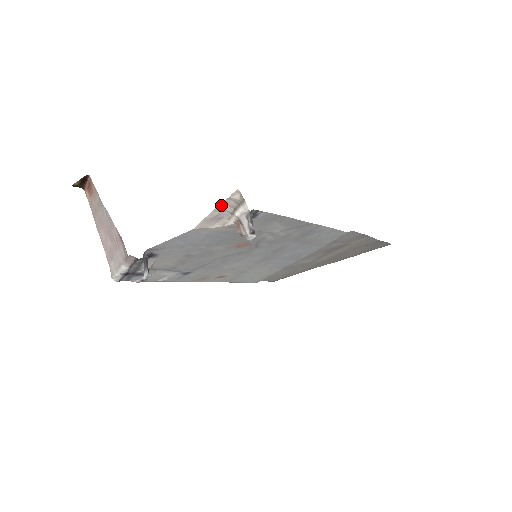
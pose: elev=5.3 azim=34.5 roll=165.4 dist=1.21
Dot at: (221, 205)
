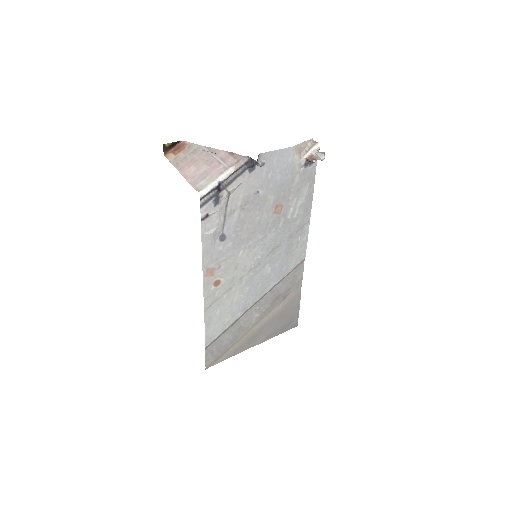
Dot at: (305, 142)
